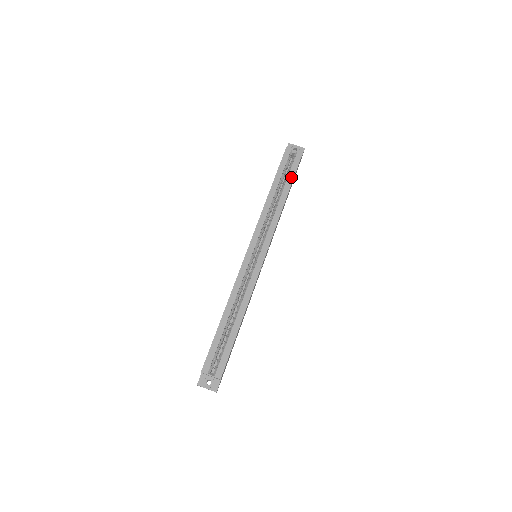
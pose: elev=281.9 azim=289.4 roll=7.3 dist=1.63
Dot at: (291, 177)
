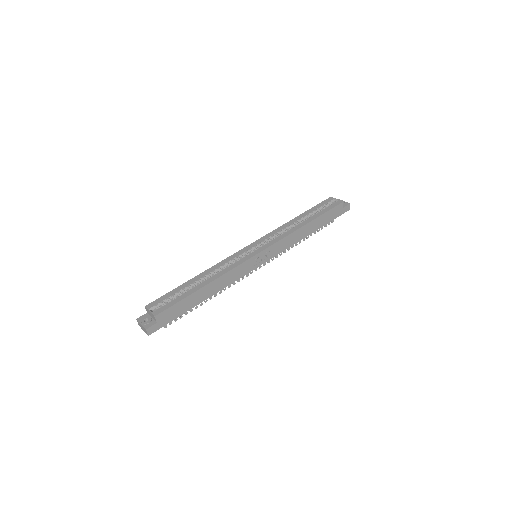
Dot at: (321, 213)
